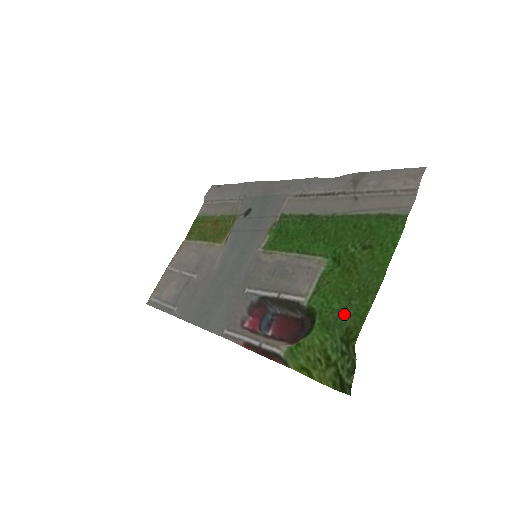
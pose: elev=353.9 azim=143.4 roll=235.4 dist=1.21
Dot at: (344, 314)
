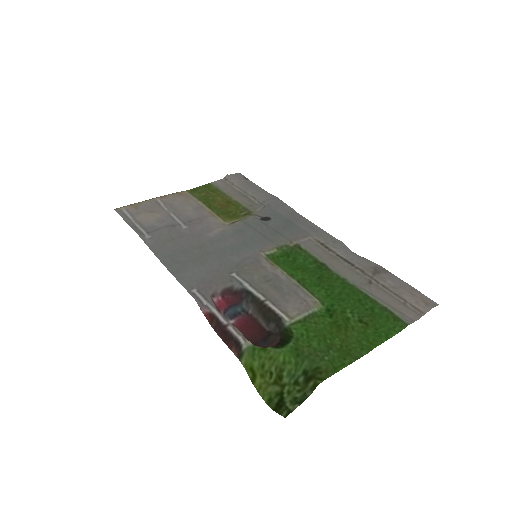
Dot at: (320, 355)
